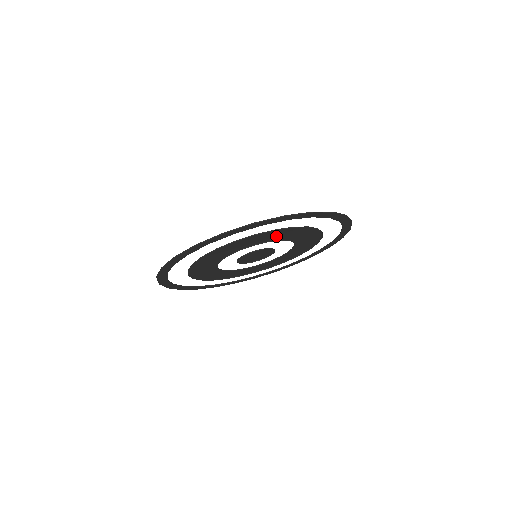
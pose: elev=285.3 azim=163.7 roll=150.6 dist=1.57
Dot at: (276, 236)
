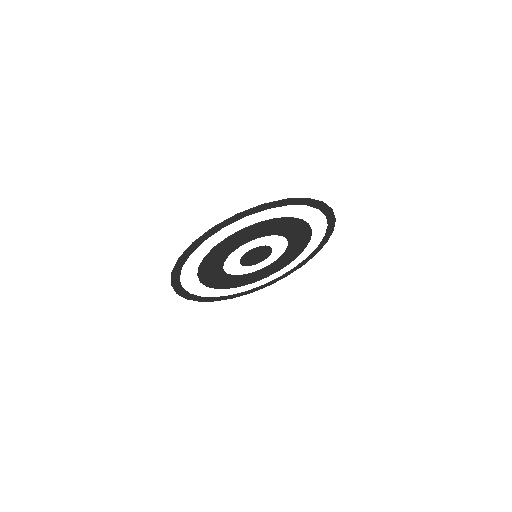
Dot at: (253, 234)
